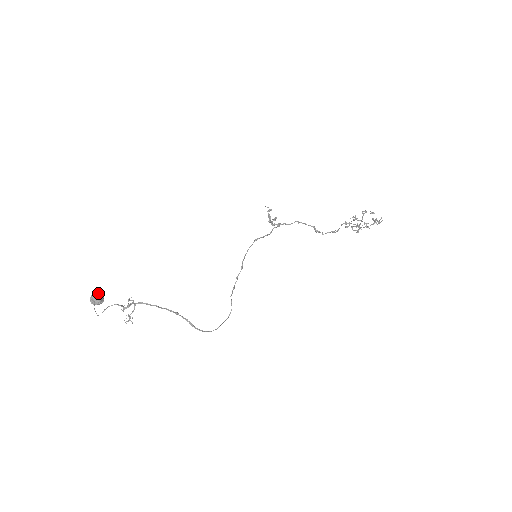
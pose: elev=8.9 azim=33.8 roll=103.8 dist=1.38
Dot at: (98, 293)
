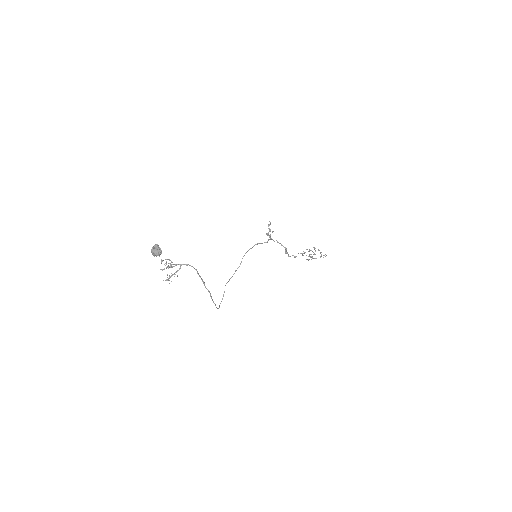
Dot at: (158, 246)
